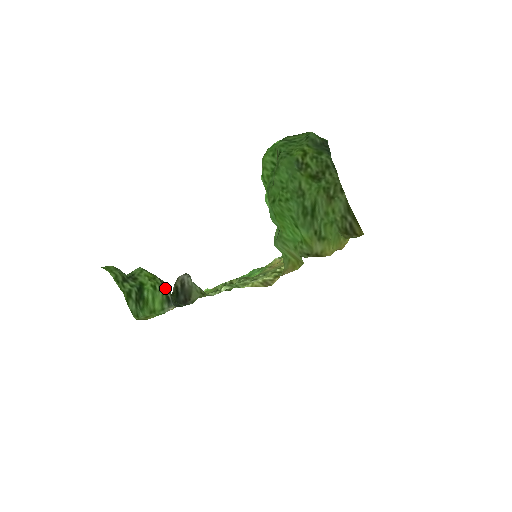
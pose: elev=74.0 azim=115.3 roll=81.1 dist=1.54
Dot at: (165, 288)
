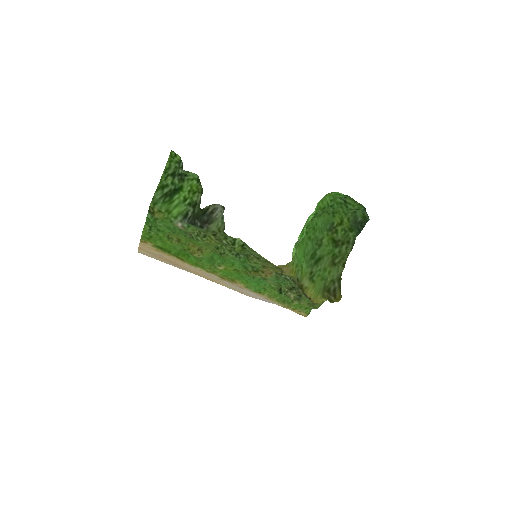
Dot at: occluded
